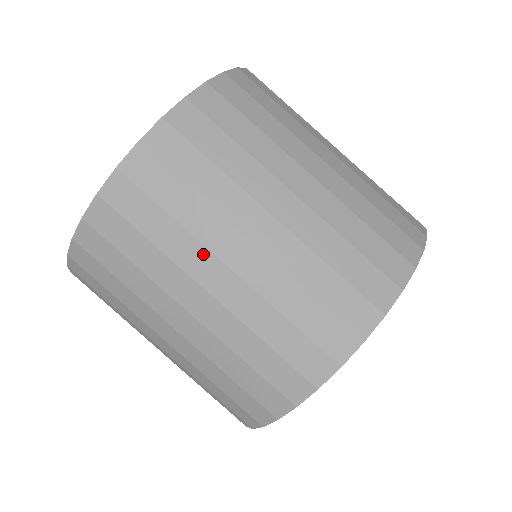
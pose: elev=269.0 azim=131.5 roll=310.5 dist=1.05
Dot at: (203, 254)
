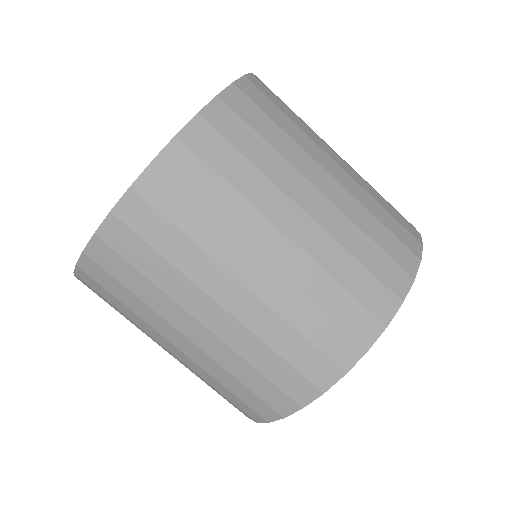
Dot at: (150, 336)
